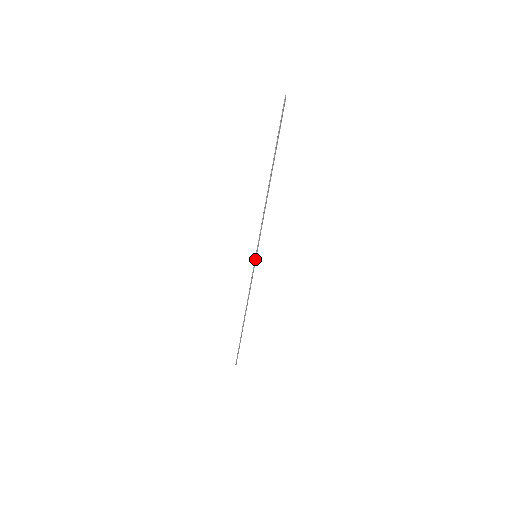
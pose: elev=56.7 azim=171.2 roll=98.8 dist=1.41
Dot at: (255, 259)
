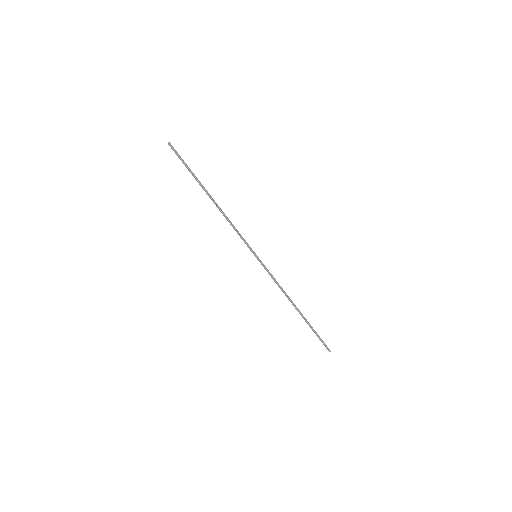
Dot at: (258, 259)
